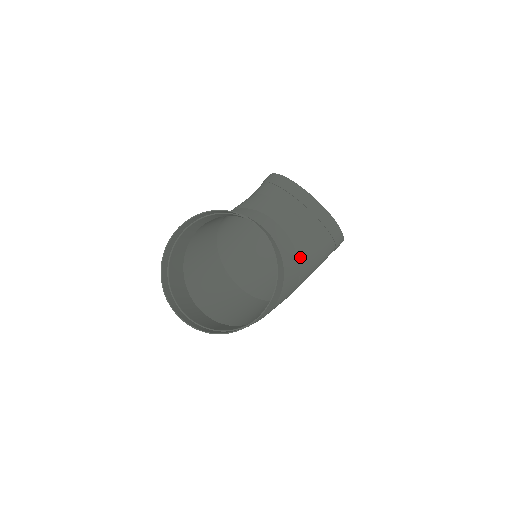
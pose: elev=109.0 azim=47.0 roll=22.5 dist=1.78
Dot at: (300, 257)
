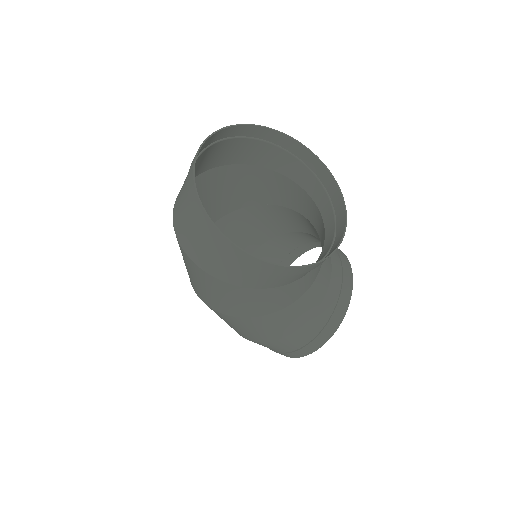
Dot at: (299, 301)
